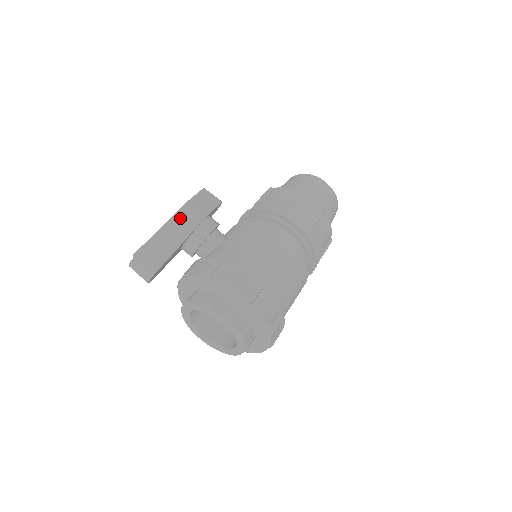
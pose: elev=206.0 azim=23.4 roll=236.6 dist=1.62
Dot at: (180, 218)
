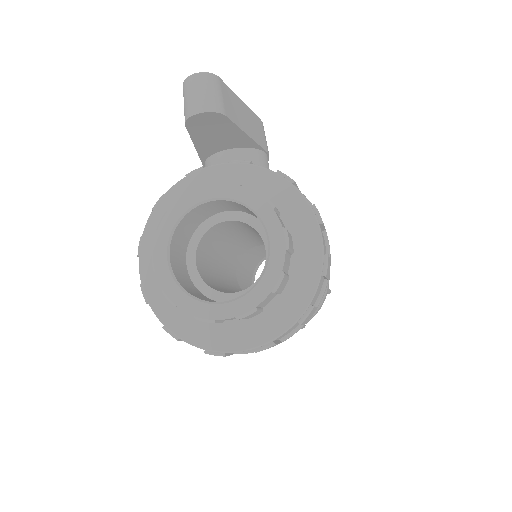
Dot at: (258, 123)
